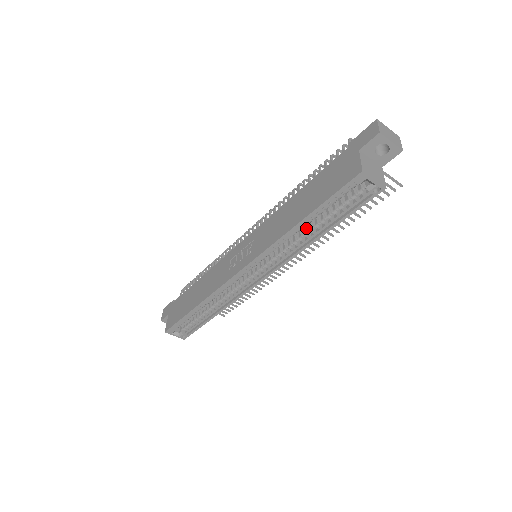
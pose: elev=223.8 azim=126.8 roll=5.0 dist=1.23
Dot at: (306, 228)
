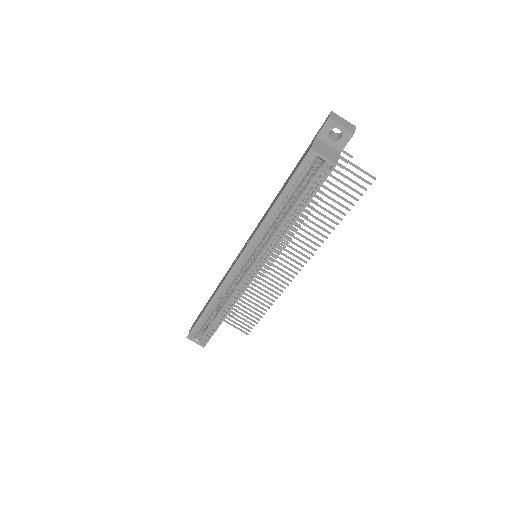
Dot at: (284, 216)
